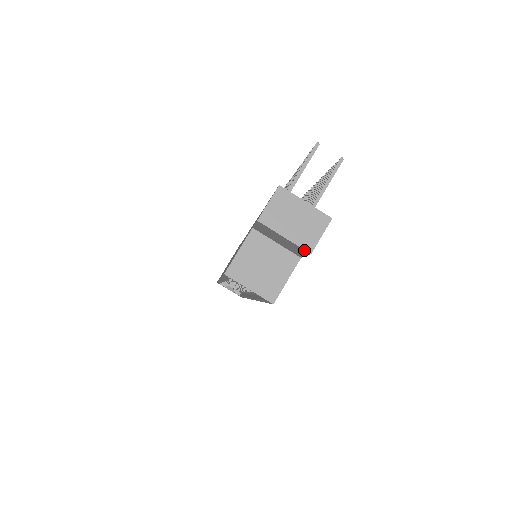
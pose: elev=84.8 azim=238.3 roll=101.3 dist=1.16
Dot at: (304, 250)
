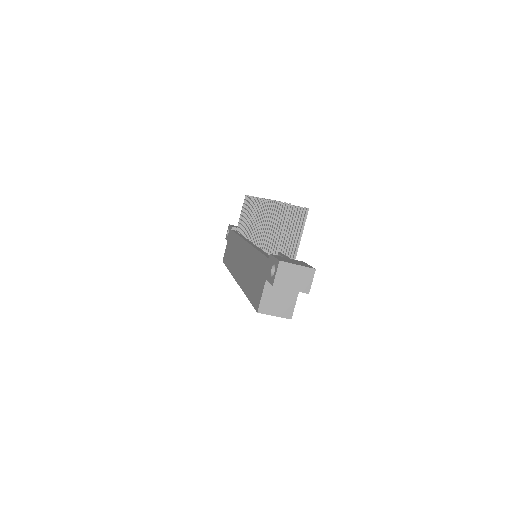
Dot at: occluded
